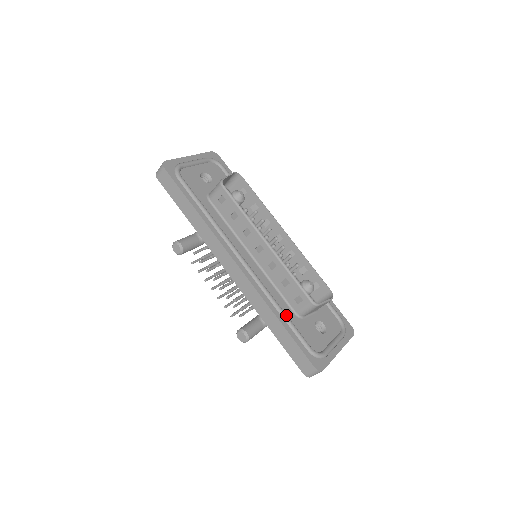
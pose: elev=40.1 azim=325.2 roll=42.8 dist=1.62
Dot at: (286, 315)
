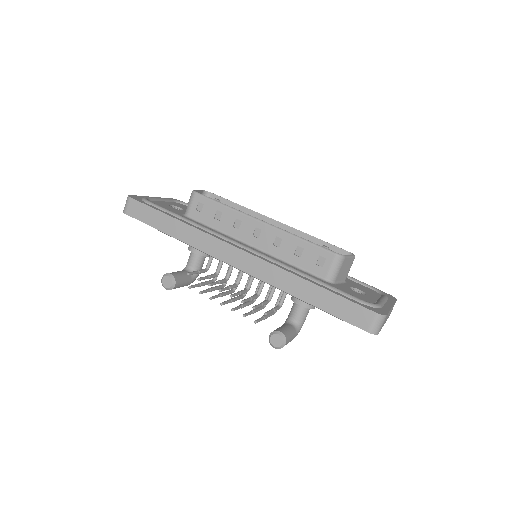
Dot at: (315, 278)
